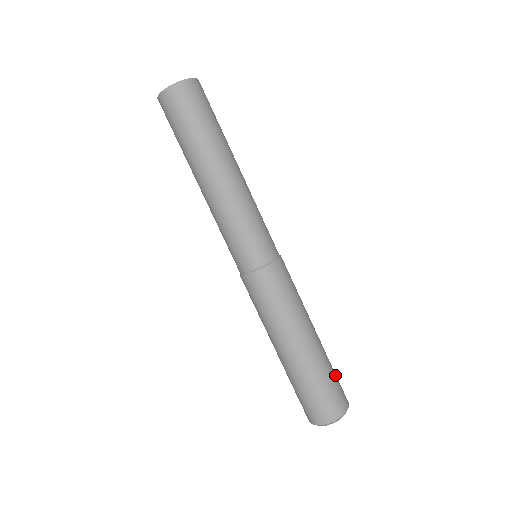
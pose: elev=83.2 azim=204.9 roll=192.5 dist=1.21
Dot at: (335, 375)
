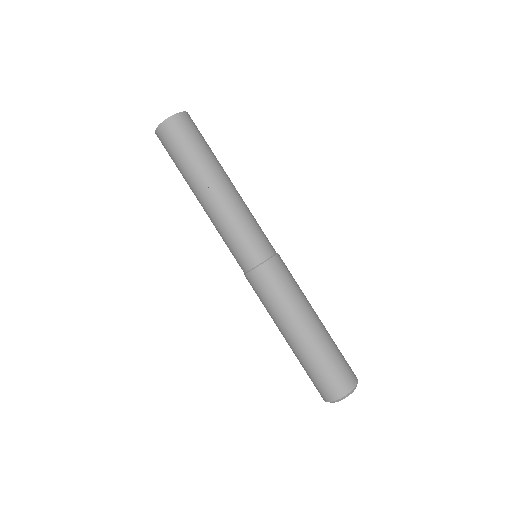
Dot at: (341, 356)
